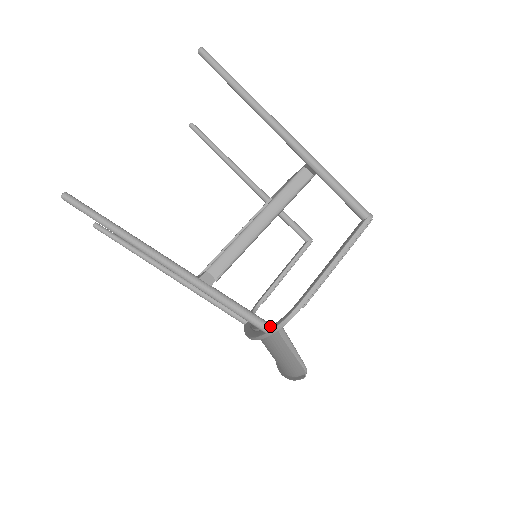
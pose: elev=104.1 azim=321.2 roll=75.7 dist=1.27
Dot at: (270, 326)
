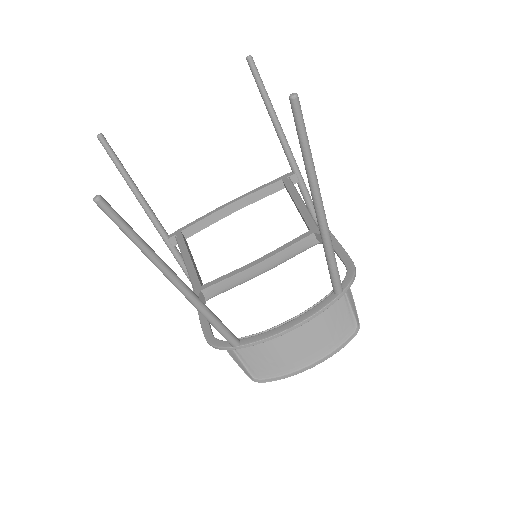
Dot at: occluded
